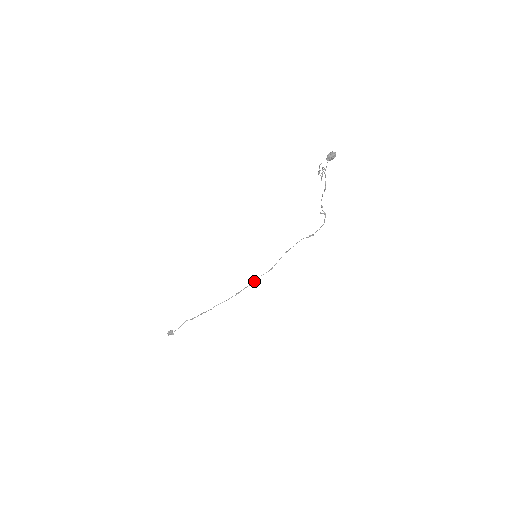
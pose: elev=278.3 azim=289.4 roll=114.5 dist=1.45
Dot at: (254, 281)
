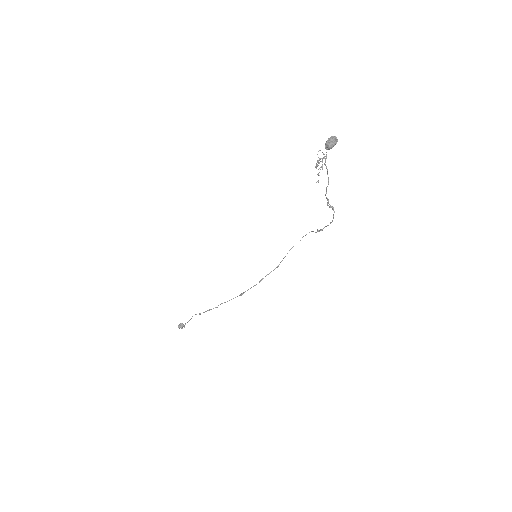
Dot at: occluded
